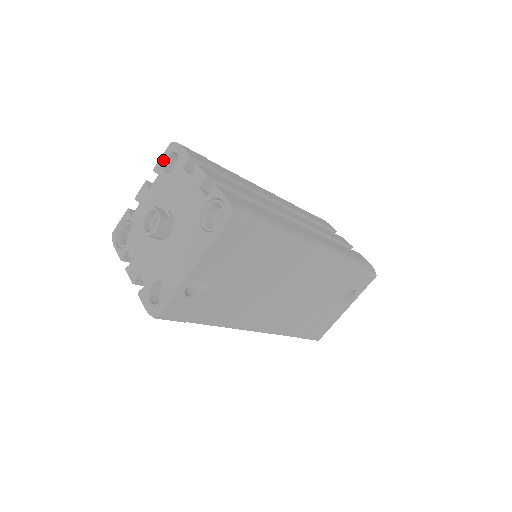
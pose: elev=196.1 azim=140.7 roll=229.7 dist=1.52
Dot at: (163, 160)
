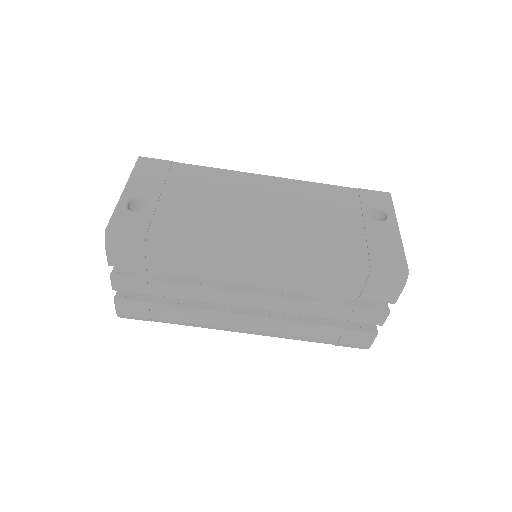
Dot at: occluded
